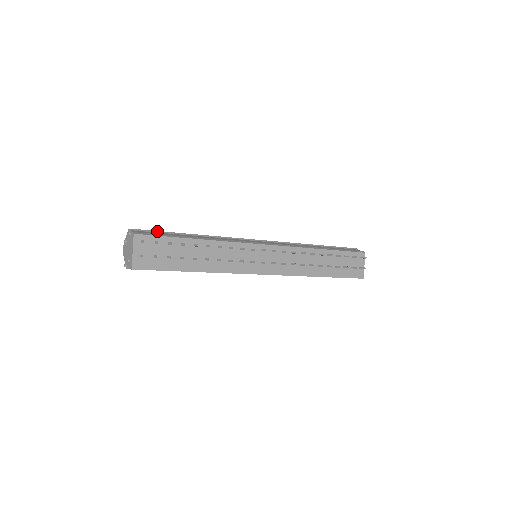
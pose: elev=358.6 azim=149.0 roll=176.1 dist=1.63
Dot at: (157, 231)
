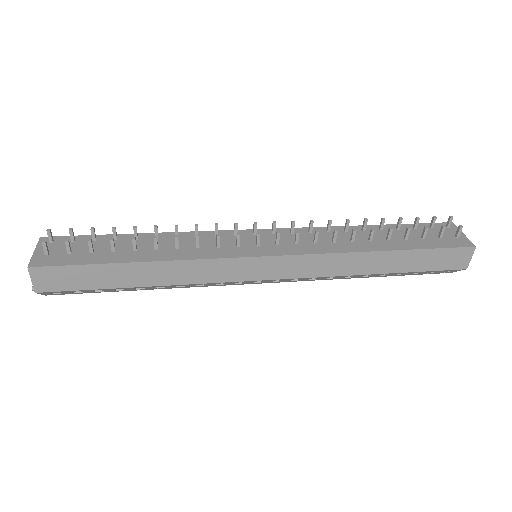
Dot at: occluded
